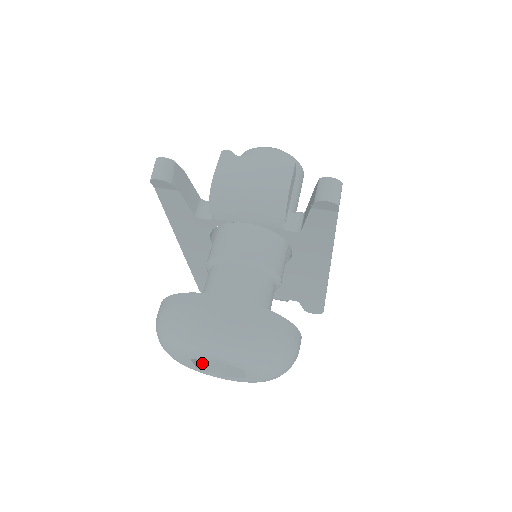
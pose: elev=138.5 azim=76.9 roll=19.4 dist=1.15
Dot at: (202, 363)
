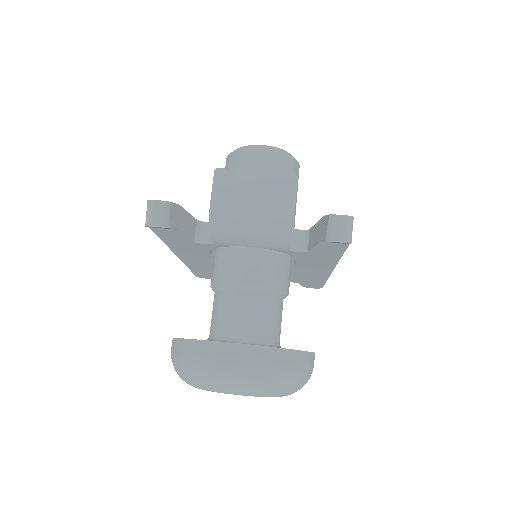
Dot at: occluded
